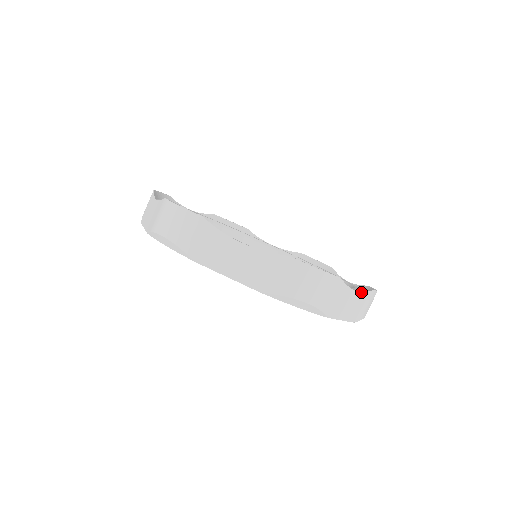
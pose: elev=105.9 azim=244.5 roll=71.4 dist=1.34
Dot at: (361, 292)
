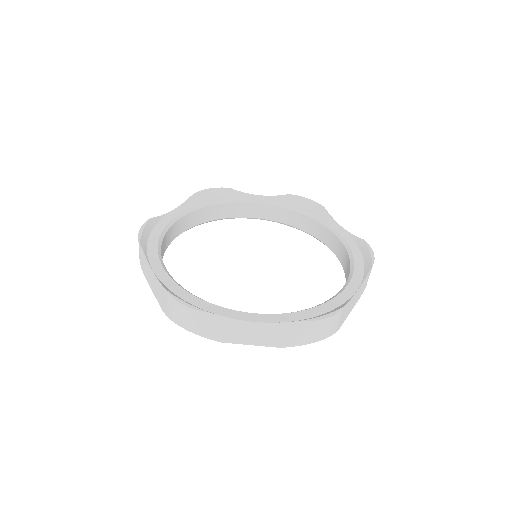
Dot at: (362, 283)
